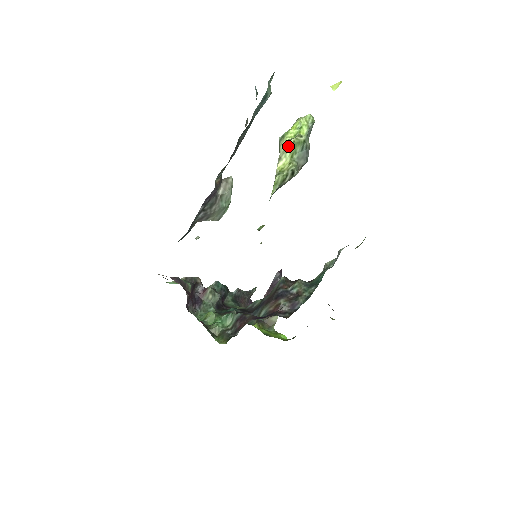
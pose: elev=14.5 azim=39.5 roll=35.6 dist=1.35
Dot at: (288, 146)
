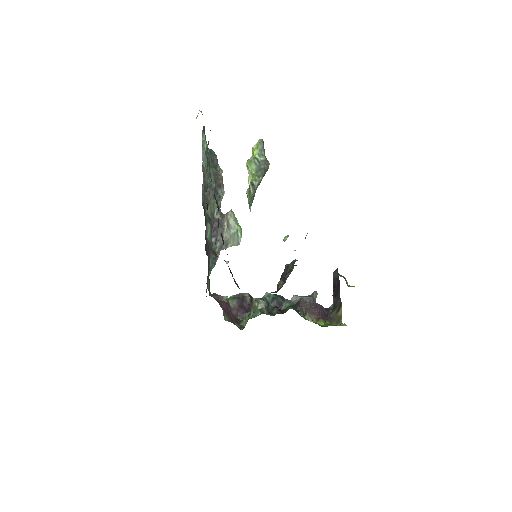
Dot at: (247, 169)
